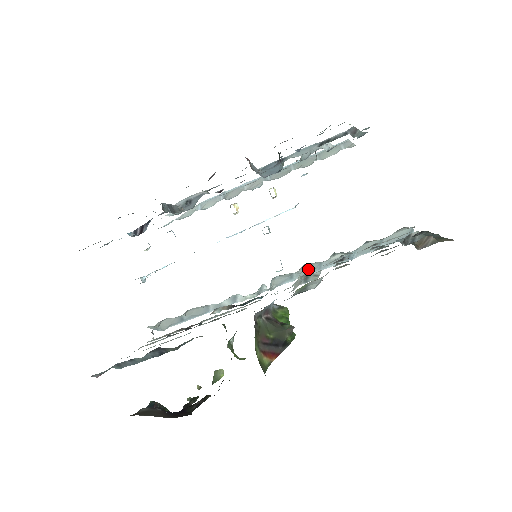
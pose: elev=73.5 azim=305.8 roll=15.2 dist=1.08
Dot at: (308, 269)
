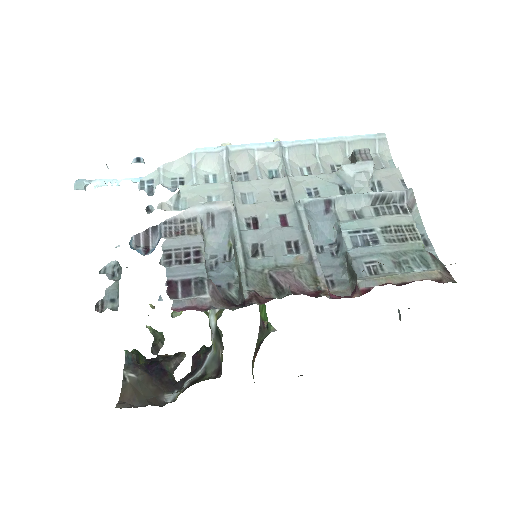
Dot at: occluded
